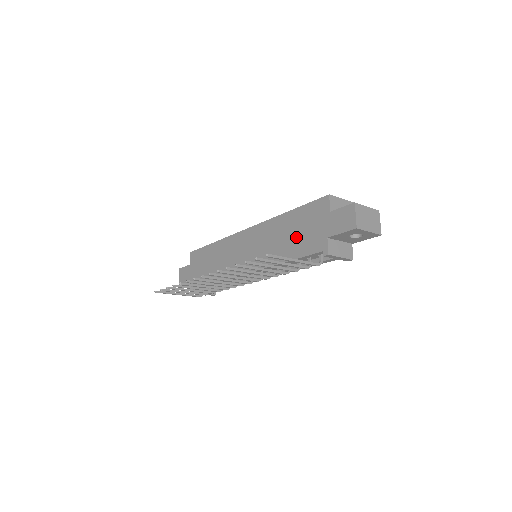
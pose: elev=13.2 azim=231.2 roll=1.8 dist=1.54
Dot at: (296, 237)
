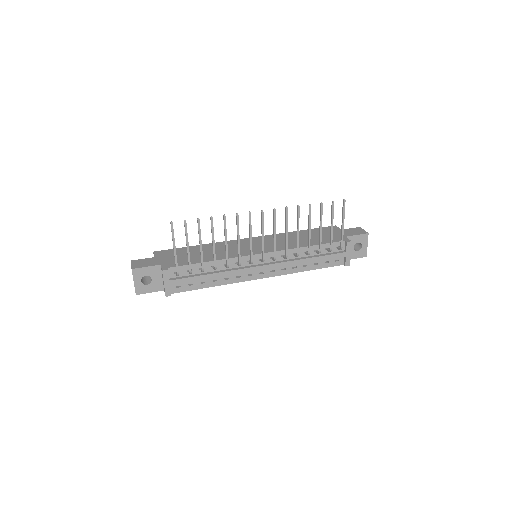
Dot at: (314, 237)
